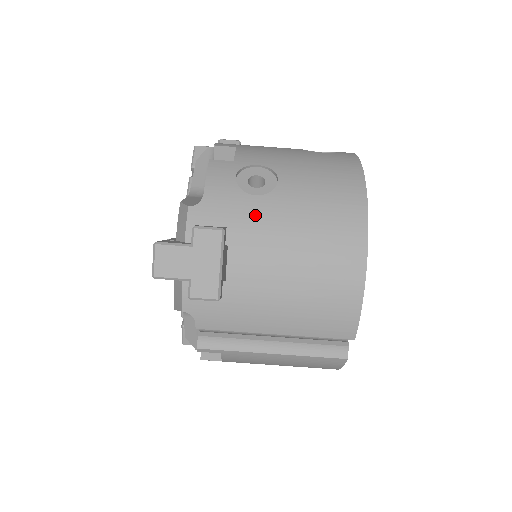
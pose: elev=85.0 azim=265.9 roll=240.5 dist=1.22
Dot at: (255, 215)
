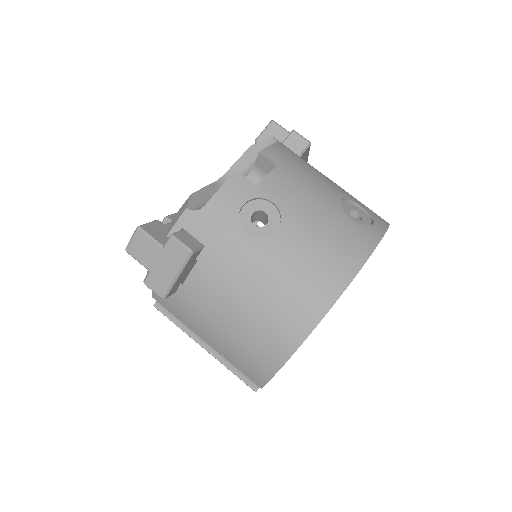
Dot at: (233, 251)
